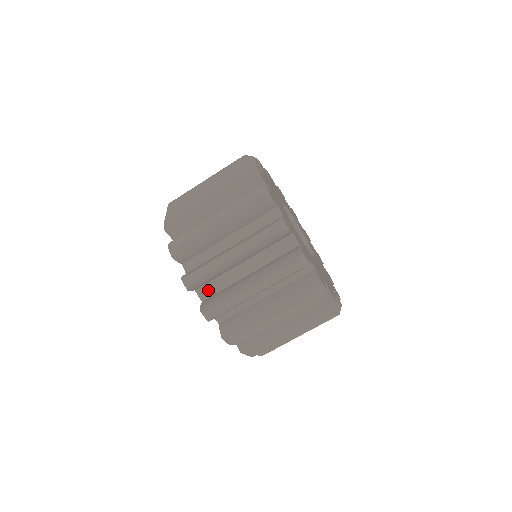
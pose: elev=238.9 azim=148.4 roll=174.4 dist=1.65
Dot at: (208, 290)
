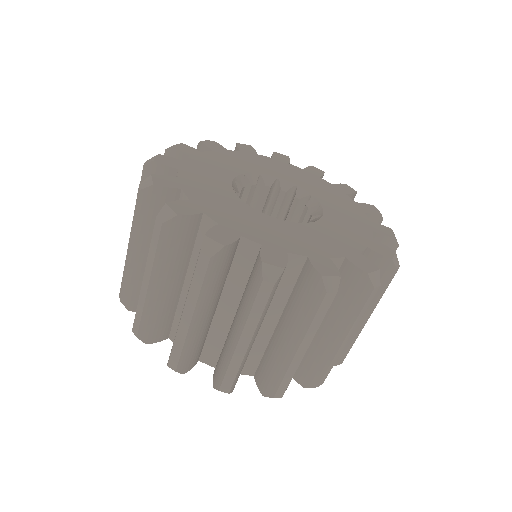
Dot at: (210, 353)
